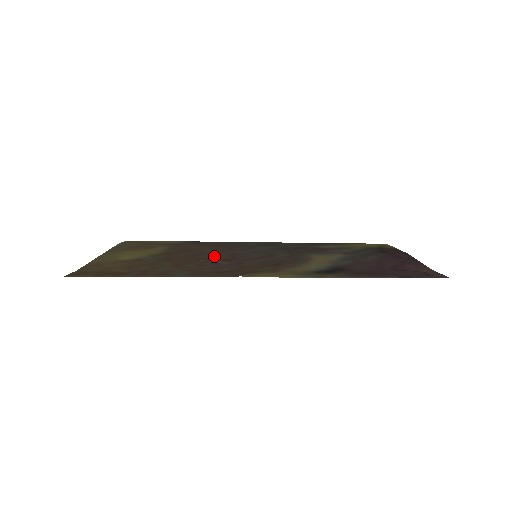
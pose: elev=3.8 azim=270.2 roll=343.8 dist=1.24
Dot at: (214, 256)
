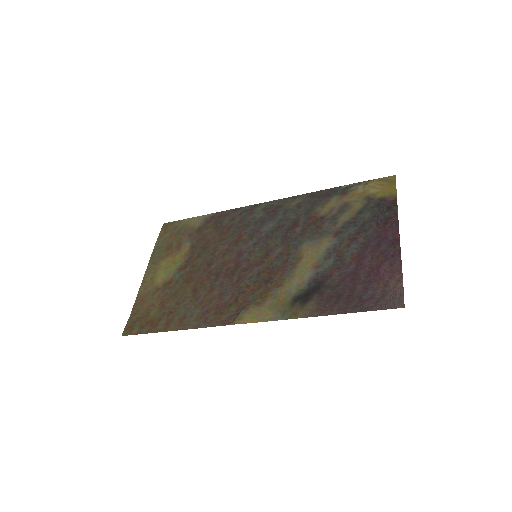
Dot at: (223, 264)
